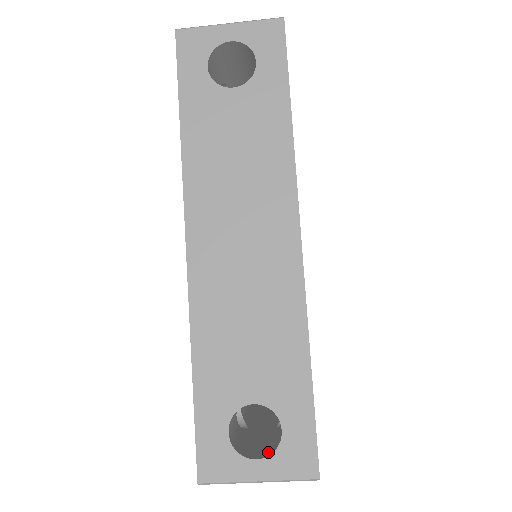
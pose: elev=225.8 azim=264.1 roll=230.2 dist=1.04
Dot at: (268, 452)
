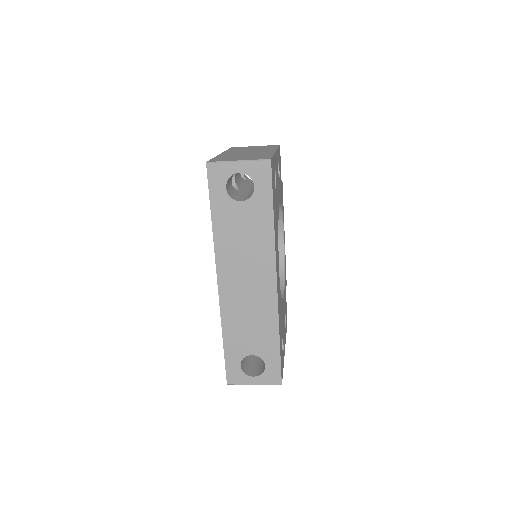
Dot at: (259, 373)
